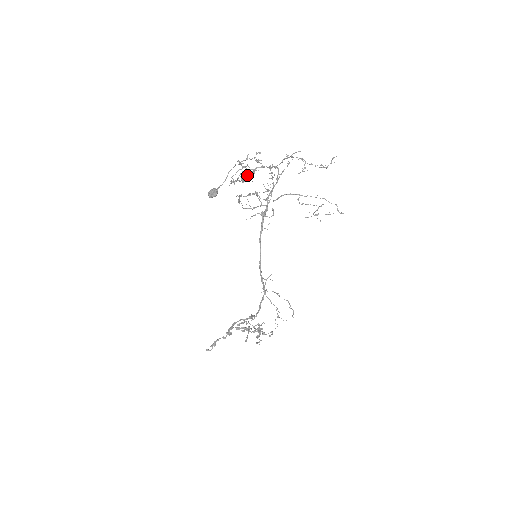
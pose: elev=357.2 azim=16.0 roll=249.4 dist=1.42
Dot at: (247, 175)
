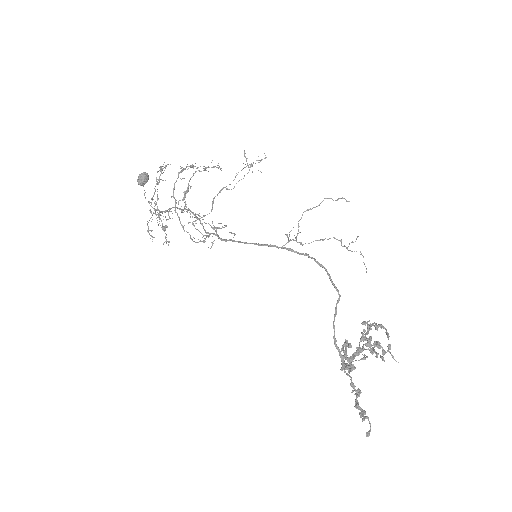
Dot at: (161, 167)
